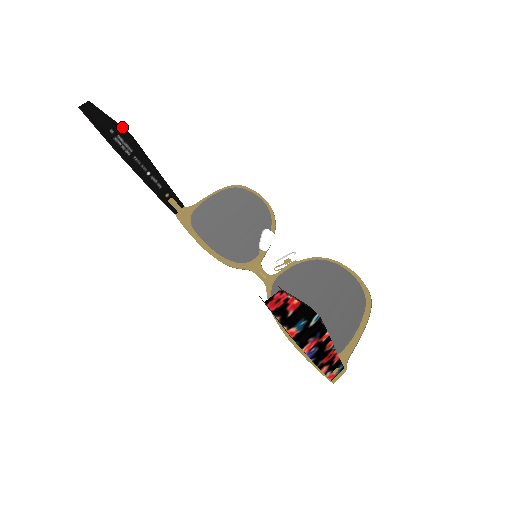
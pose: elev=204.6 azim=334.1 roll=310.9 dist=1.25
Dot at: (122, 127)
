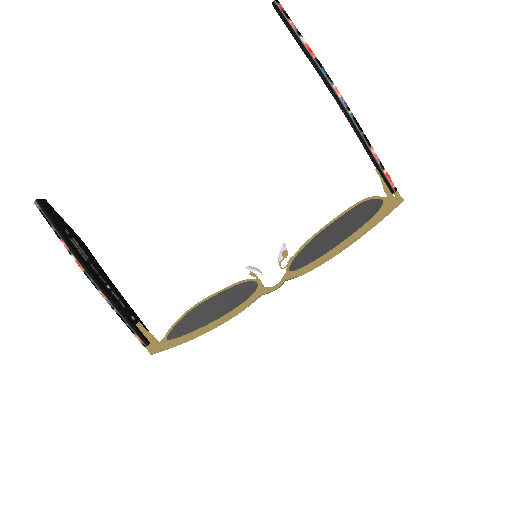
Dot at: (75, 233)
